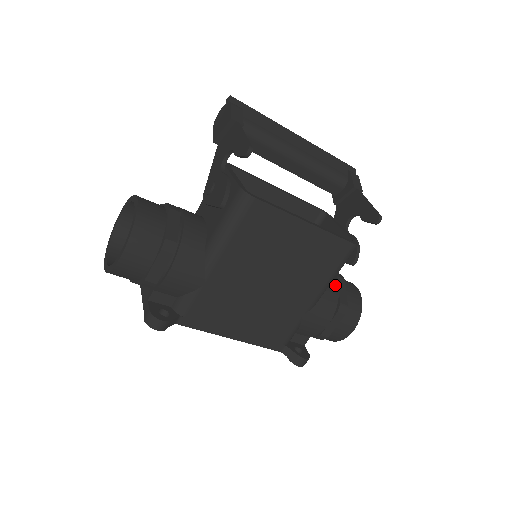
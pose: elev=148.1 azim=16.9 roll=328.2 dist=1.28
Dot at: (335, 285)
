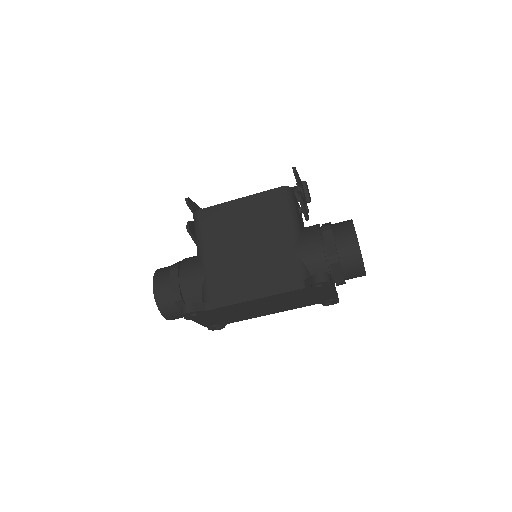
Dot at: (315, 225)
